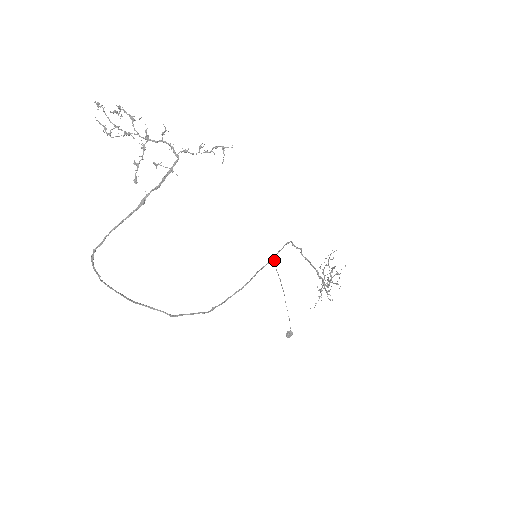
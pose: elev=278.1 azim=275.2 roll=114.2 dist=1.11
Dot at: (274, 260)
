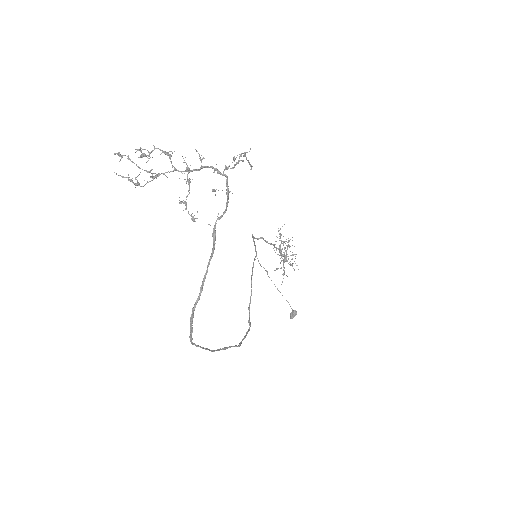
Dot at: (256, 256)
